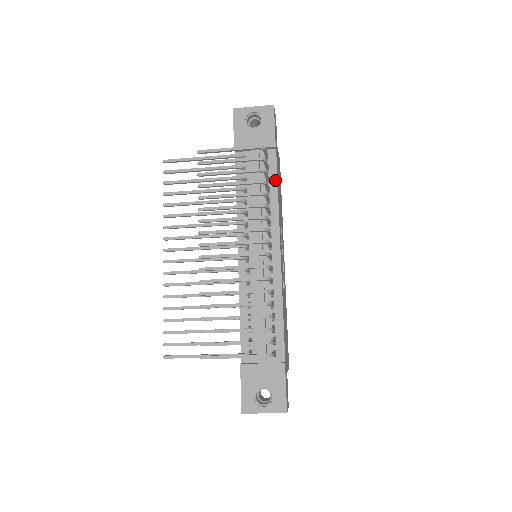
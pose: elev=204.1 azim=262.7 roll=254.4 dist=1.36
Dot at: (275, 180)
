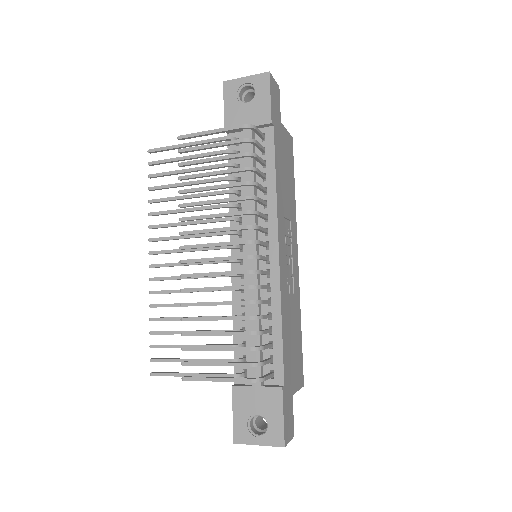
Dot at: (272, 164)
